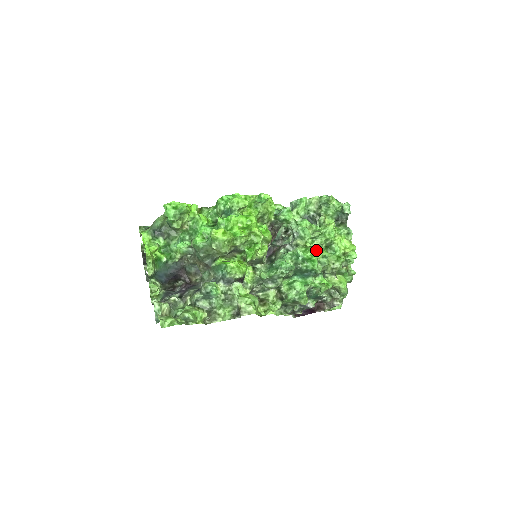
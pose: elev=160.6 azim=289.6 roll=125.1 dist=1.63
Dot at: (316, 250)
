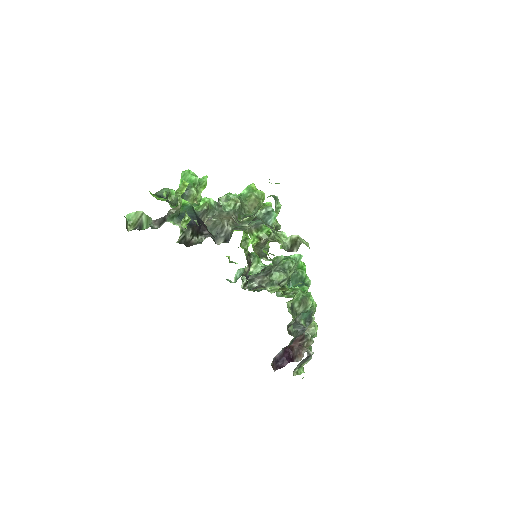
Dot at: occluded
